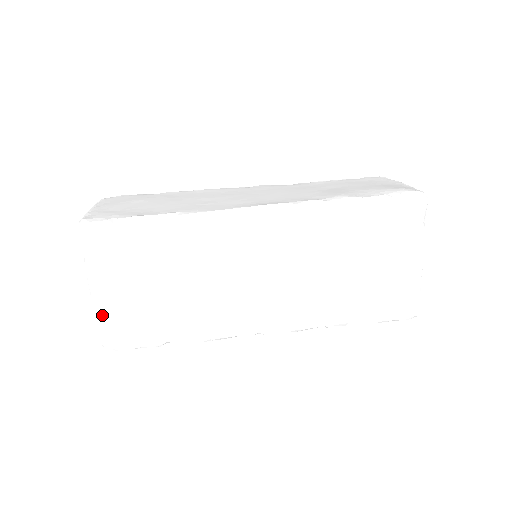
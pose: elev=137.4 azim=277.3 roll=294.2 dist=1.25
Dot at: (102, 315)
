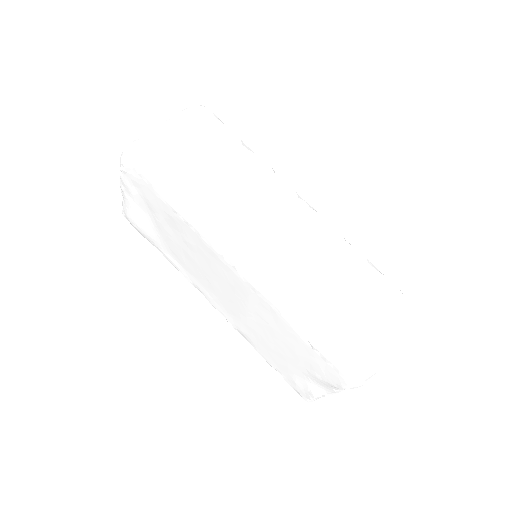
Dot at: (124, 202)
